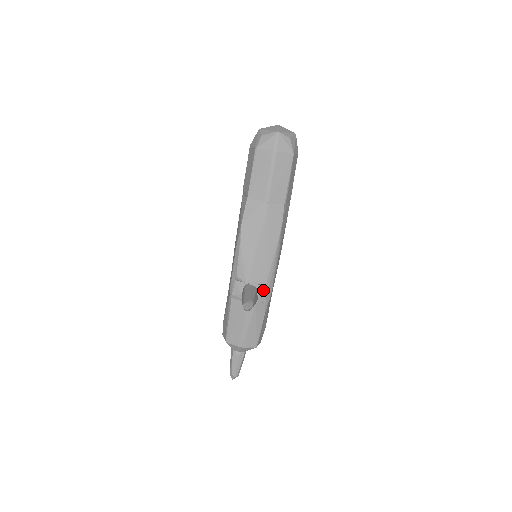
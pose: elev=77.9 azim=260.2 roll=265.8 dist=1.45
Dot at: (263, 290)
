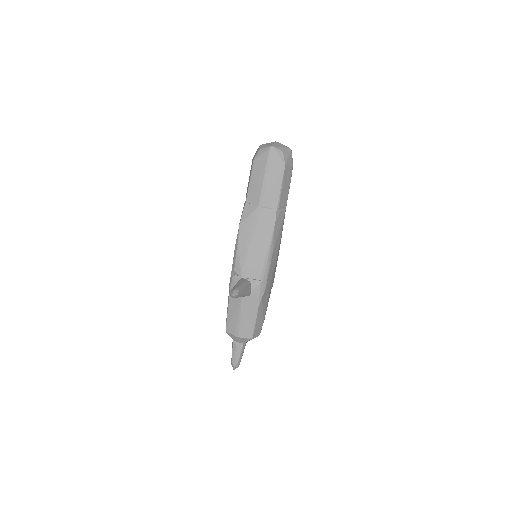
Dot at: (256, 285)
